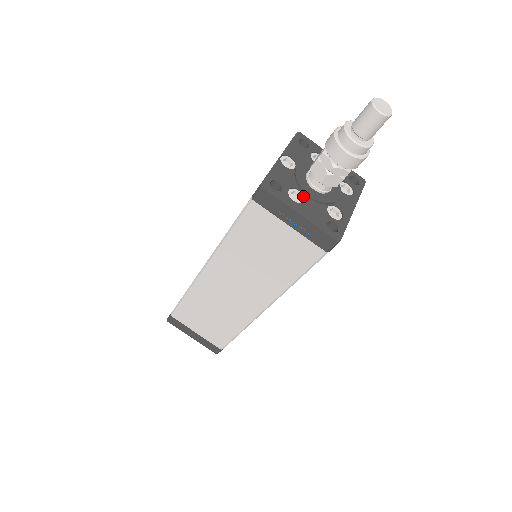
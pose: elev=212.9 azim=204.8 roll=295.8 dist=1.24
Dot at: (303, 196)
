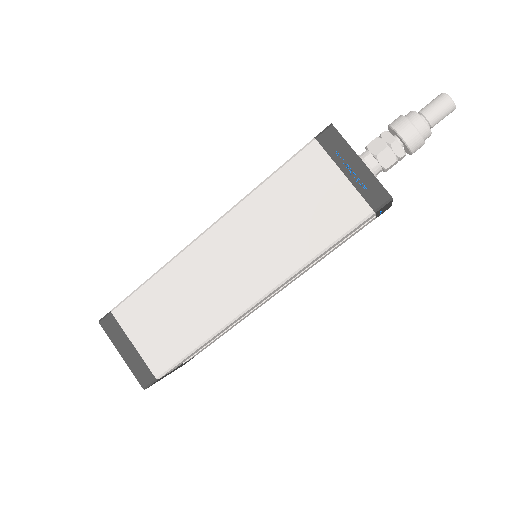
Dot at: occluded
